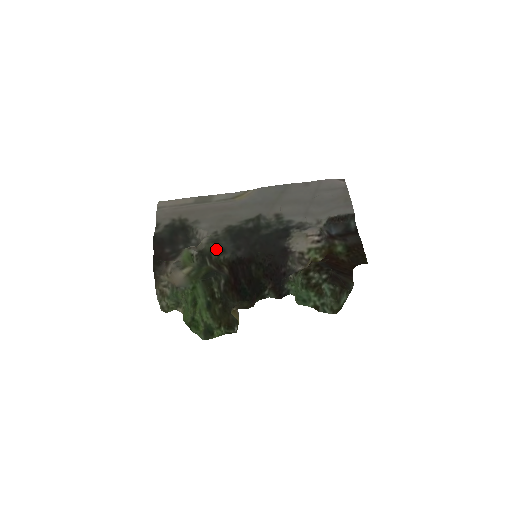
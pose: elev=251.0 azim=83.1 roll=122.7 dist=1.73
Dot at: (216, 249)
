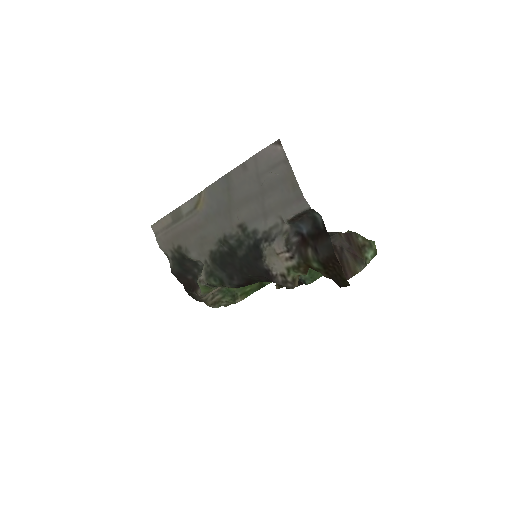
Dot at: (216, 282)
